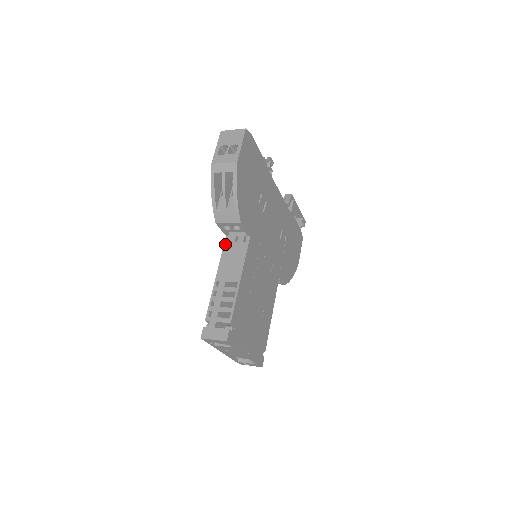
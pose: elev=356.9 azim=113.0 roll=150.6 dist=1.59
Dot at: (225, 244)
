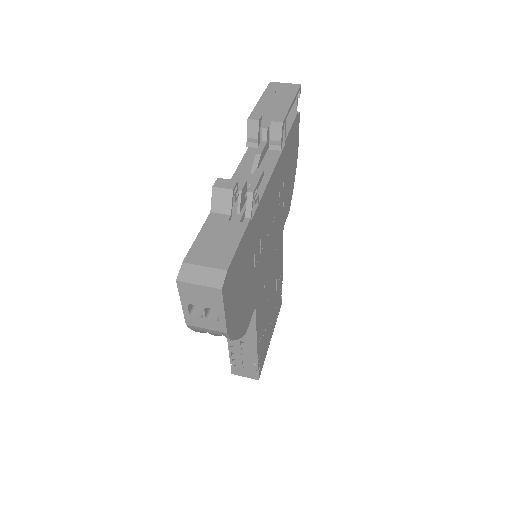
Dot at: occluded
